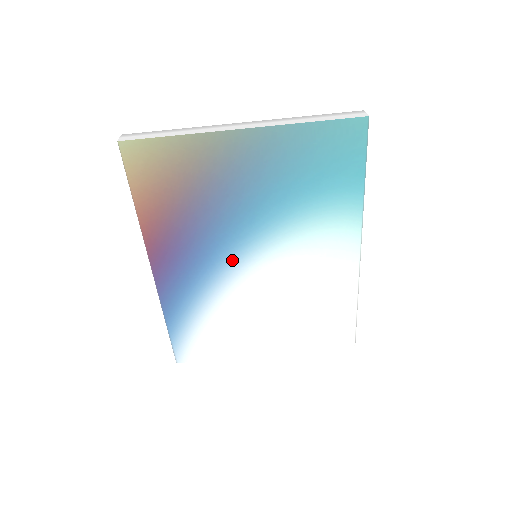
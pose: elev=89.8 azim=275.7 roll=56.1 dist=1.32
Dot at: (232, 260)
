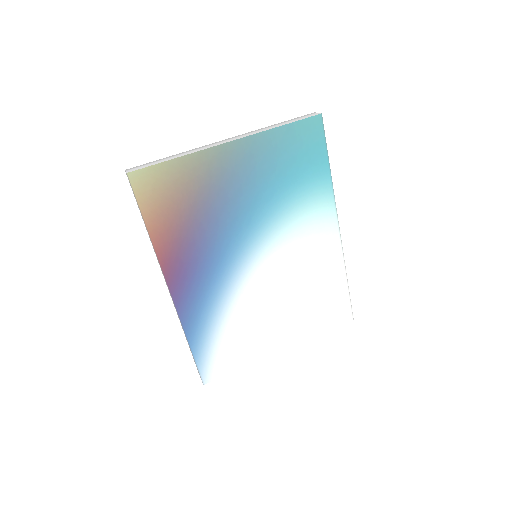
Dot at: (238, 263)
